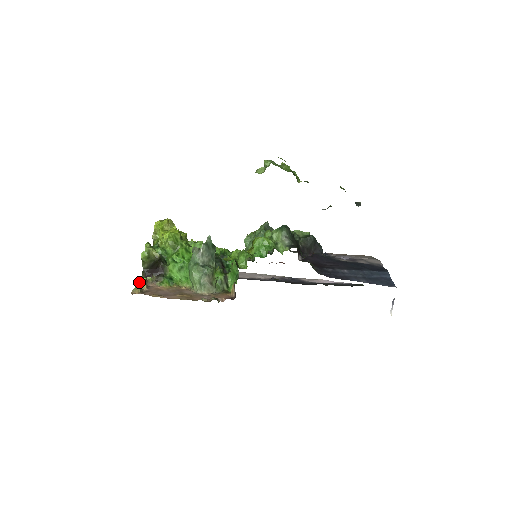
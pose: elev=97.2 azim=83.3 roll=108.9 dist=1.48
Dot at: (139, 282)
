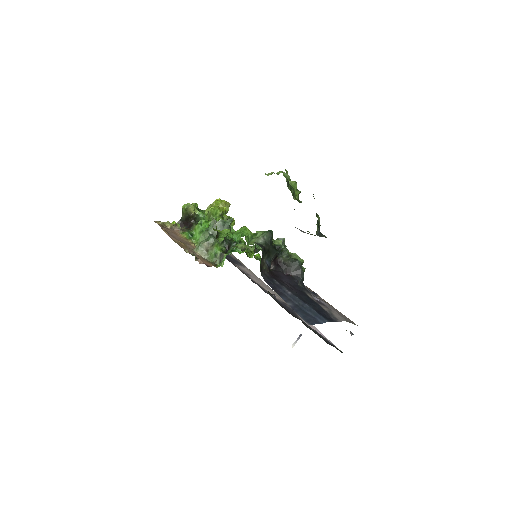
Dot at: occluded
